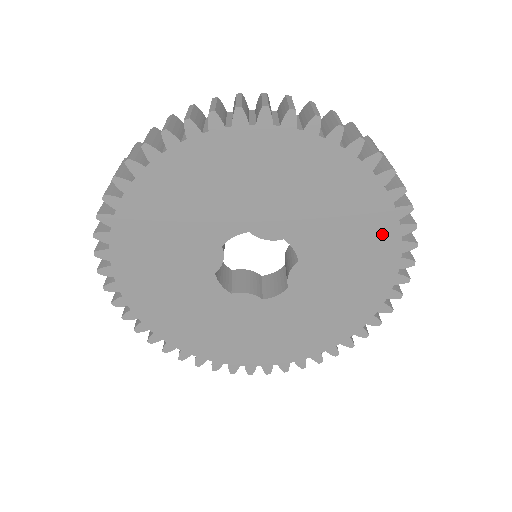
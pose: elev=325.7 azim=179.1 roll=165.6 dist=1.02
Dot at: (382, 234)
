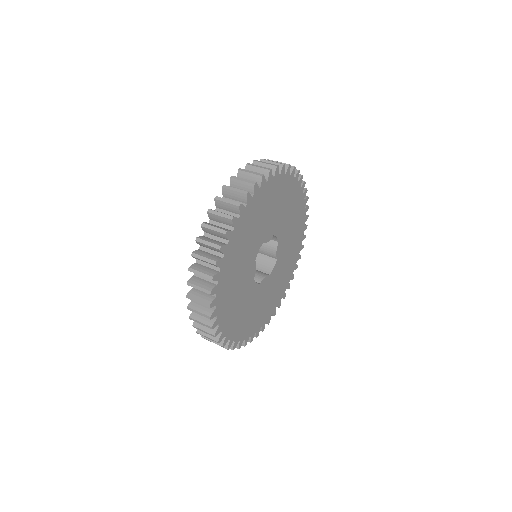
Dot at: (299, 203)
